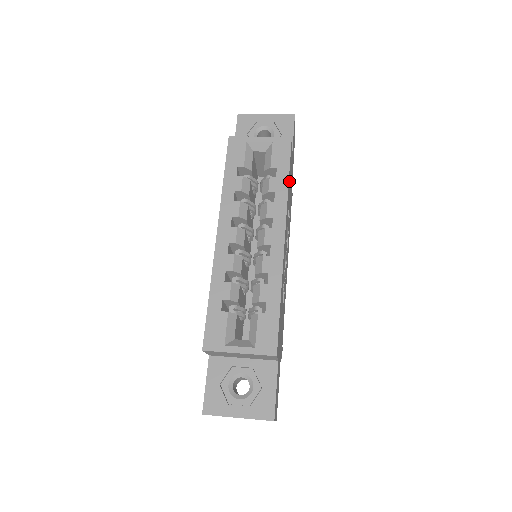
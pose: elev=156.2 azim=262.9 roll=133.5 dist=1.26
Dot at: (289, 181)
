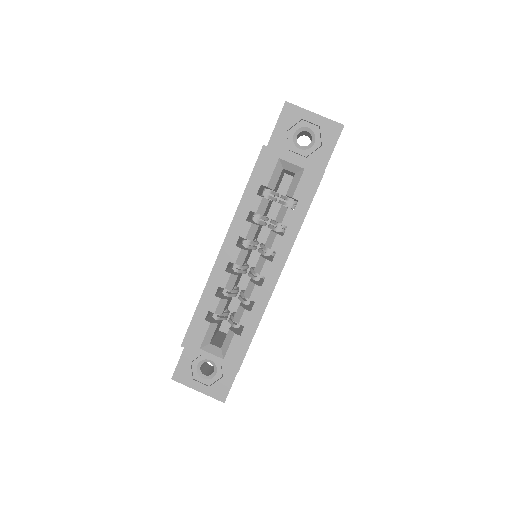
Dot at: occluded
